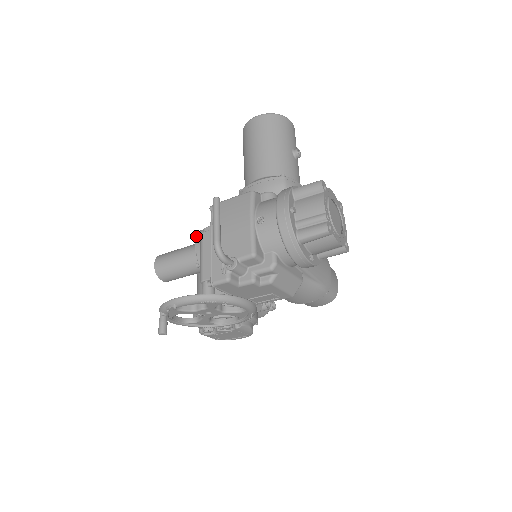
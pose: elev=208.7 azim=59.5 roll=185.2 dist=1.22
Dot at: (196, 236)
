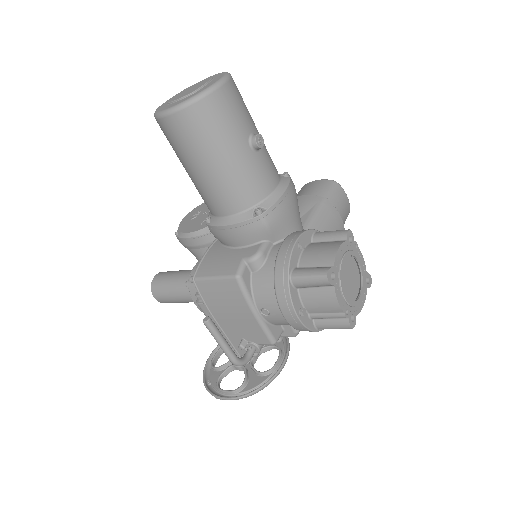
Dot at: (189, 293)
